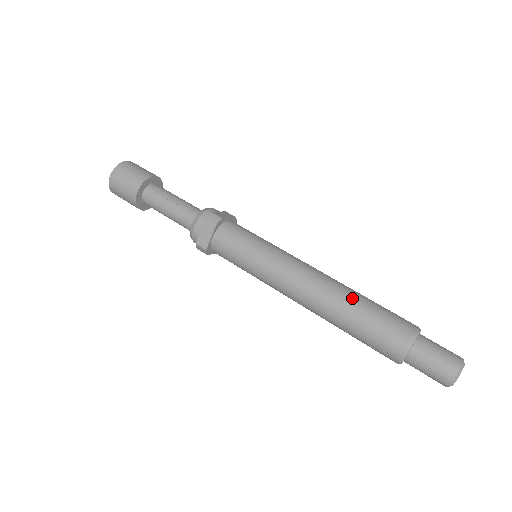
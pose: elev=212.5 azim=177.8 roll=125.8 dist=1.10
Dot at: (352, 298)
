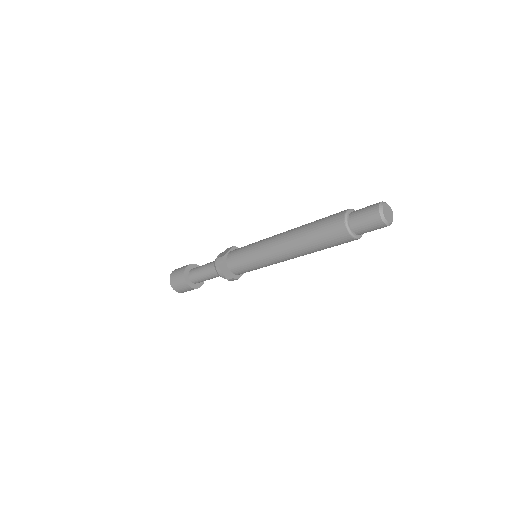
Dot at: (303, 232)
